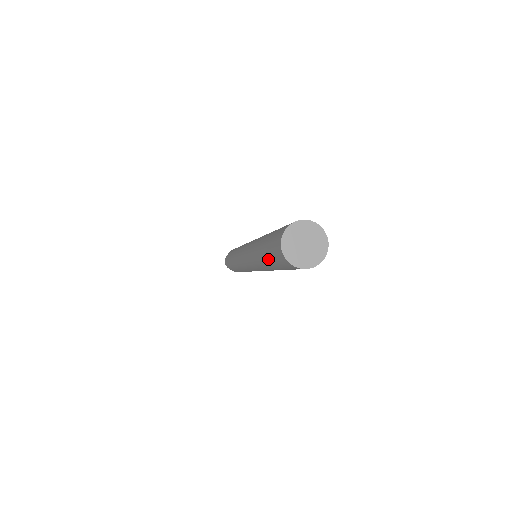
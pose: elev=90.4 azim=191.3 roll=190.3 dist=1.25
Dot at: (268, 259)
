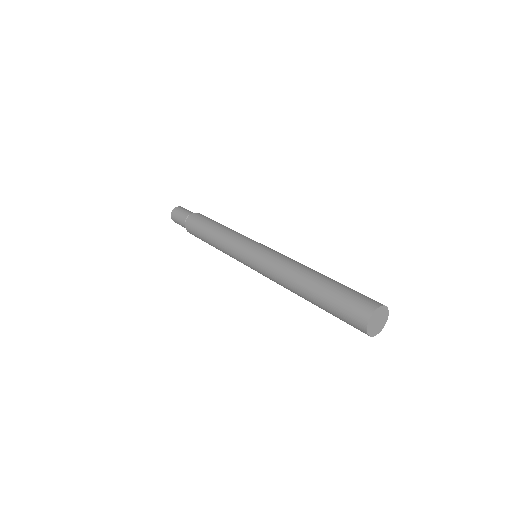
Dot at: occluded
